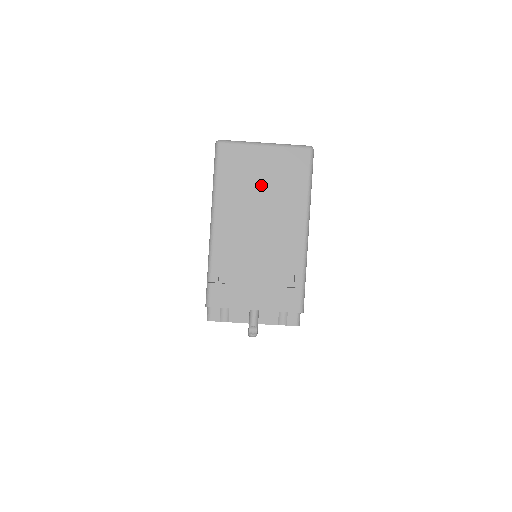
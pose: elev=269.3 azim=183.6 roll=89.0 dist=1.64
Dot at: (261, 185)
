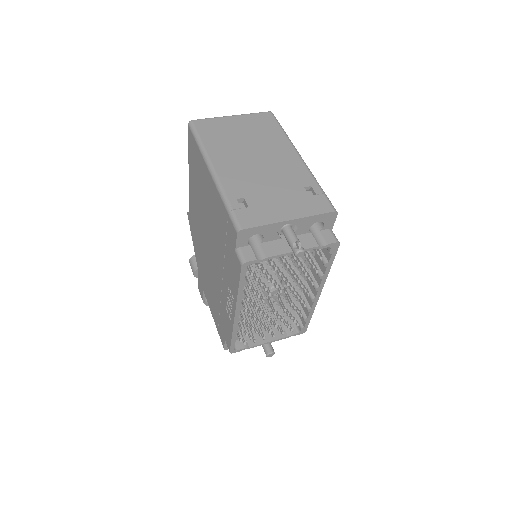
Dot at: (243, 137)
